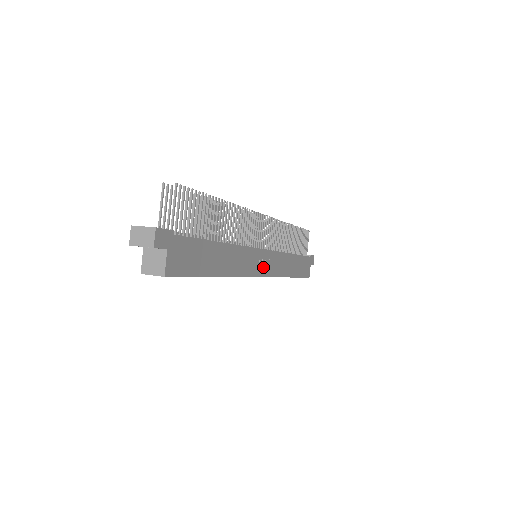
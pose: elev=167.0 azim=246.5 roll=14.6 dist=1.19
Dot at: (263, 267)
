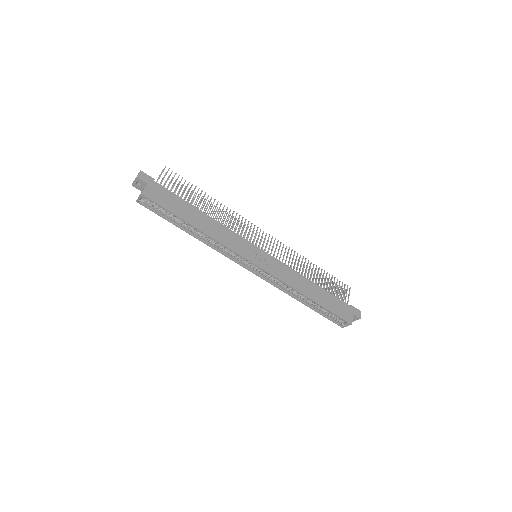
Dot at: (257, 259)
